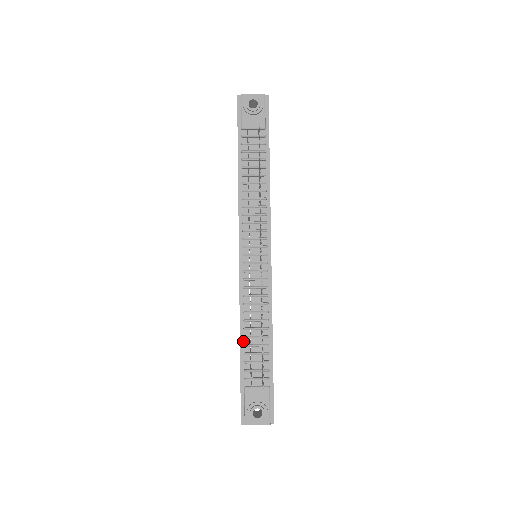
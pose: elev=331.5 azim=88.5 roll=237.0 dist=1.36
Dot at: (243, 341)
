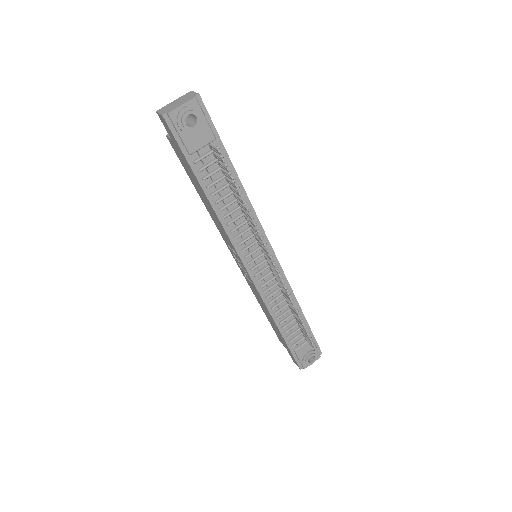
Dot at: (280, 326)
